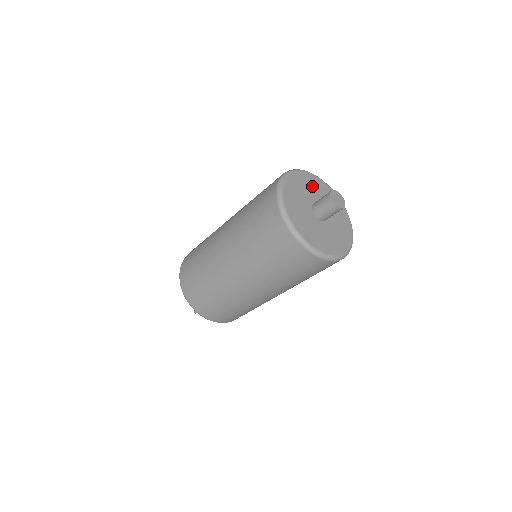
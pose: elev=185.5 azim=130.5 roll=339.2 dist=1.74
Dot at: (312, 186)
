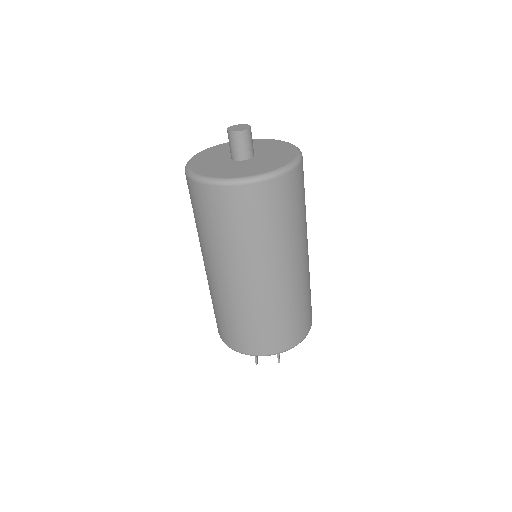
Dot at: occluded
